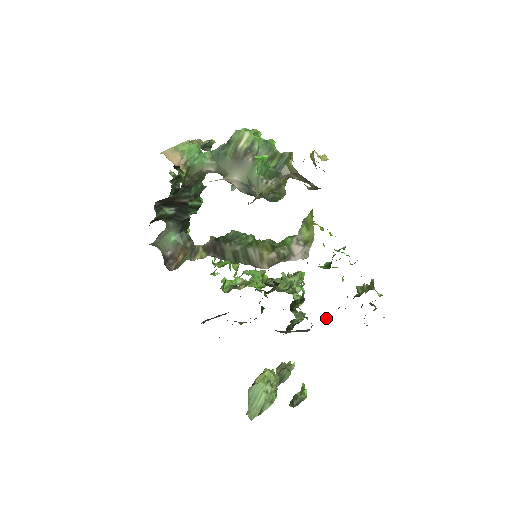
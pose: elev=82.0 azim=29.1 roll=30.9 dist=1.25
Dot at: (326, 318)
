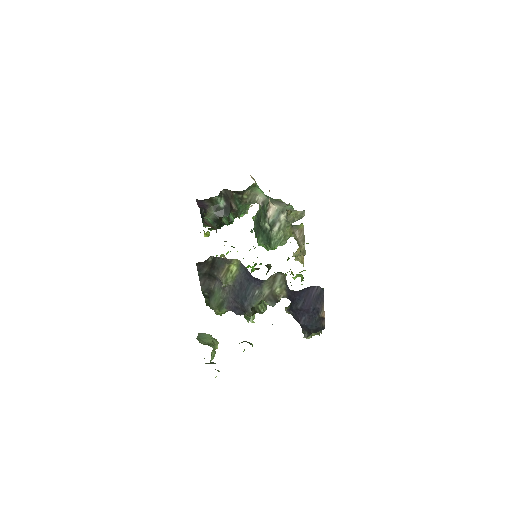
Dot at: occluded
